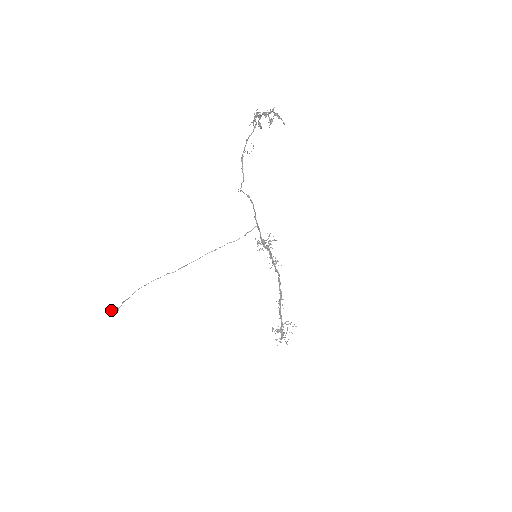
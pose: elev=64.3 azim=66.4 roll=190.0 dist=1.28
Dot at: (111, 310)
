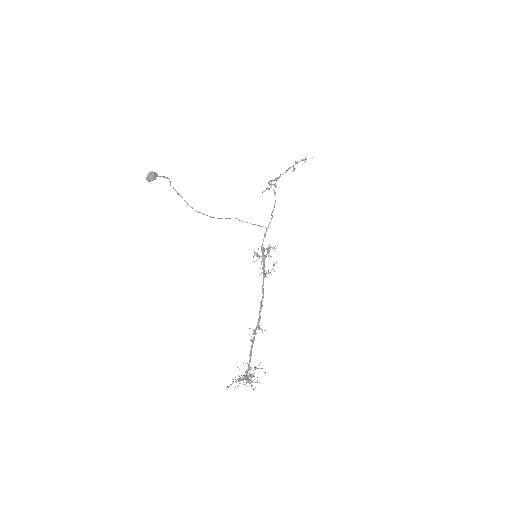
Dot at: (152, 171)
